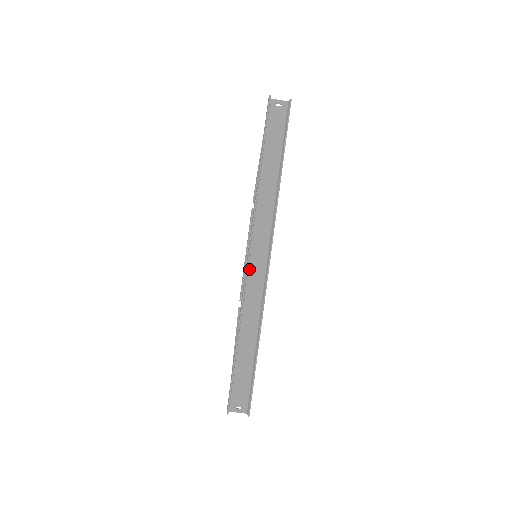
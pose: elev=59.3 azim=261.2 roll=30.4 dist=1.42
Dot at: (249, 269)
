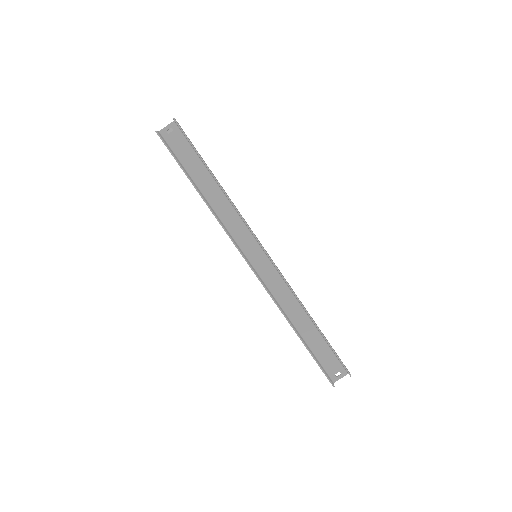
Dot at: (259, 273)
